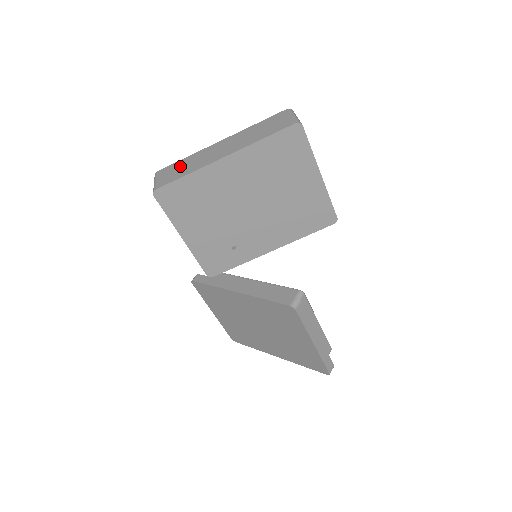
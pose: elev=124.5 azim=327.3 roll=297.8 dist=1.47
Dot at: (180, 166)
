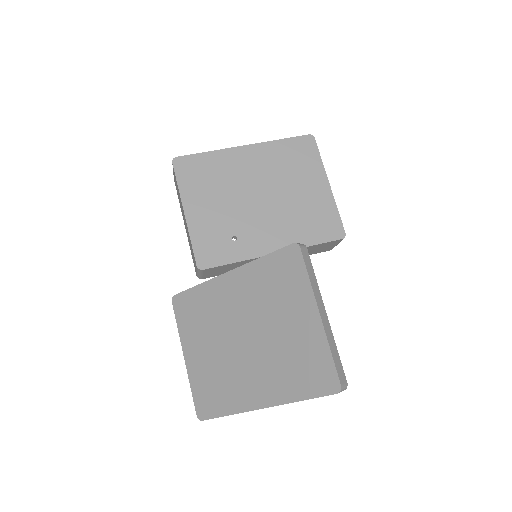
Dot at: occluded
